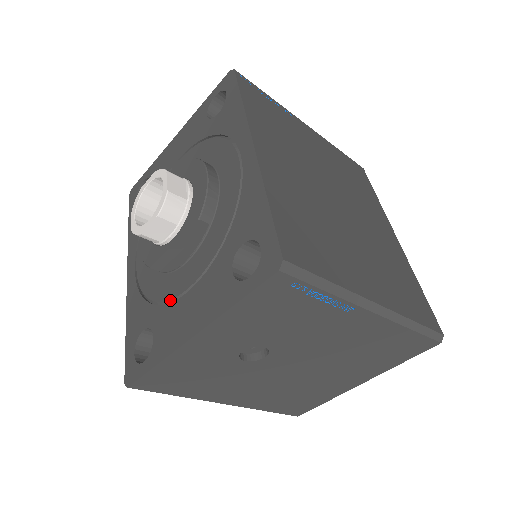
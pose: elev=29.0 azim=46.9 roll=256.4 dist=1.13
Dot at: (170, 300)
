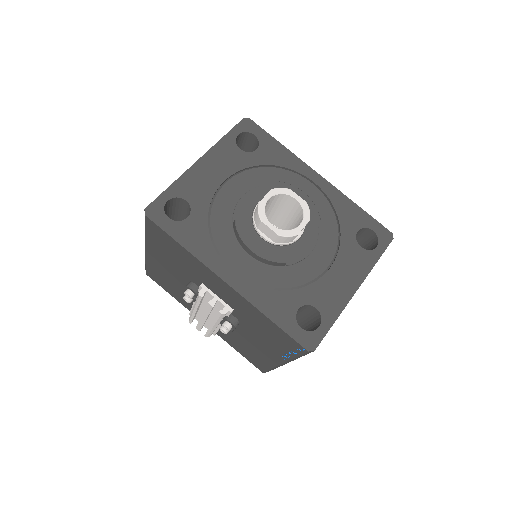
Dot at: (314, 280)
